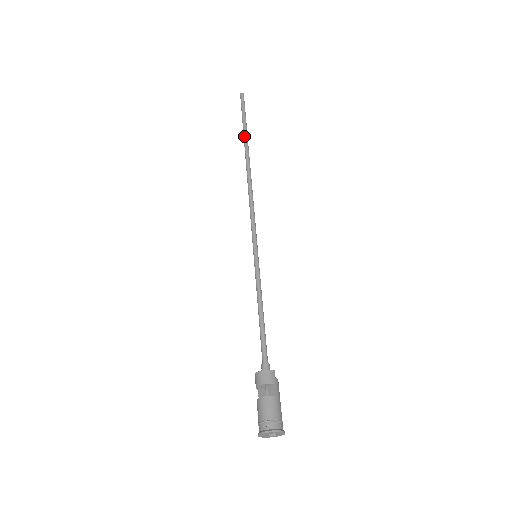
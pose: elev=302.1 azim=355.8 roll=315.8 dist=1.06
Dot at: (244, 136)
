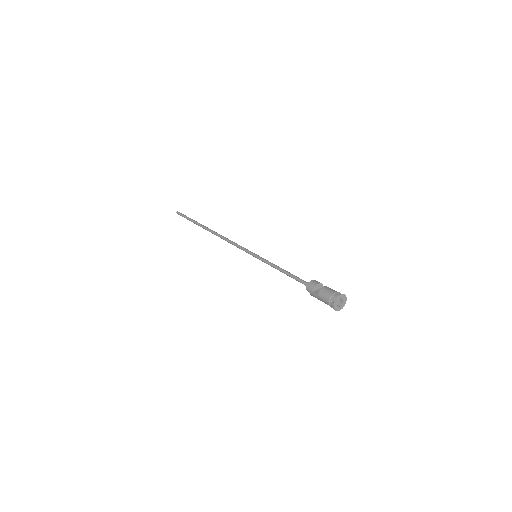
Dot at: (199, 223)
